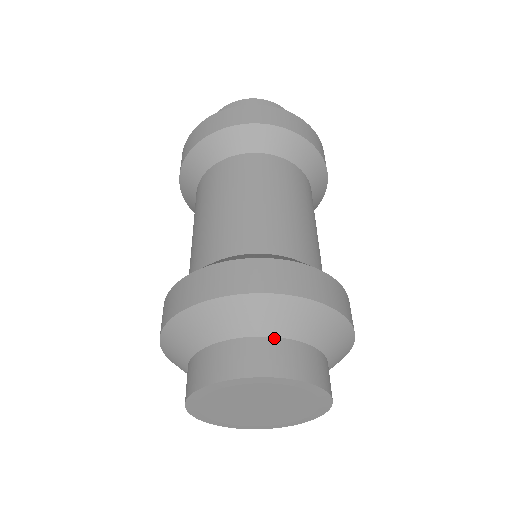
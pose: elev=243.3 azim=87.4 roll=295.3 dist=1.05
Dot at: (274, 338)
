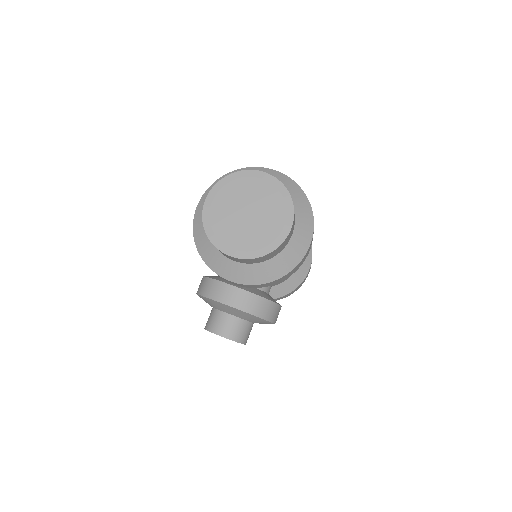
Dot at: occluded
